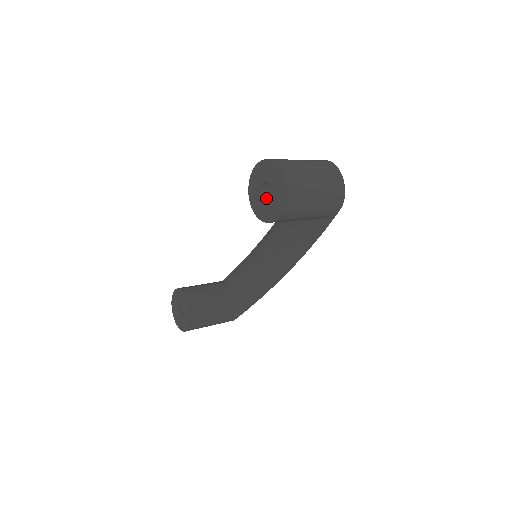
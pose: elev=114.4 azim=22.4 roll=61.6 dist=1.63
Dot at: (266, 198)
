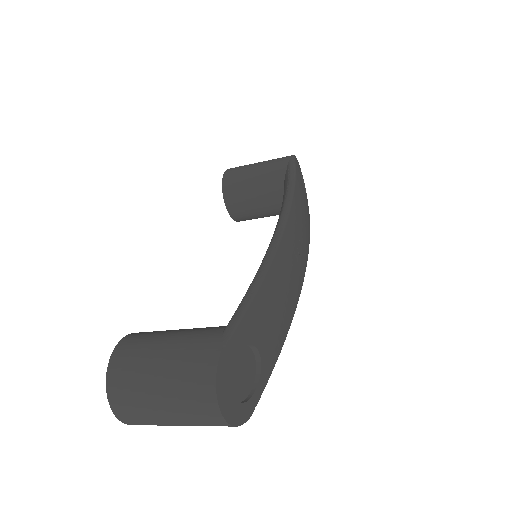
Dot at: occluded
